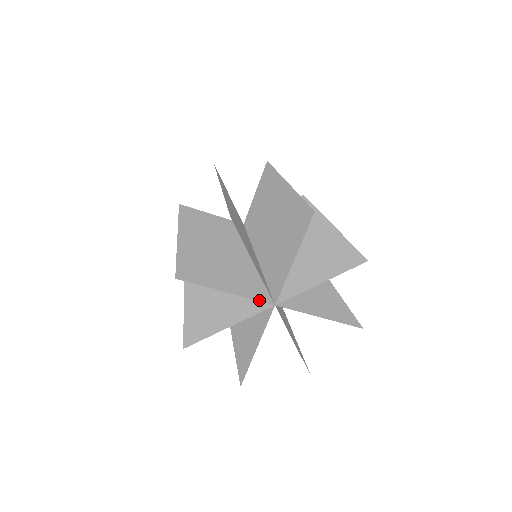
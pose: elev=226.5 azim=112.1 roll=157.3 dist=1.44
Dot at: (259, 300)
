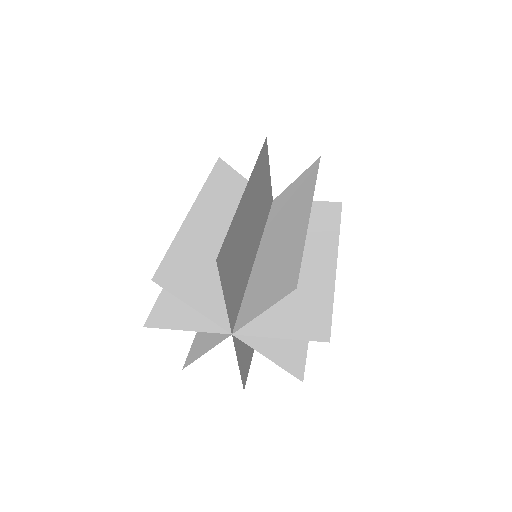
Dot at: (217, 332)
